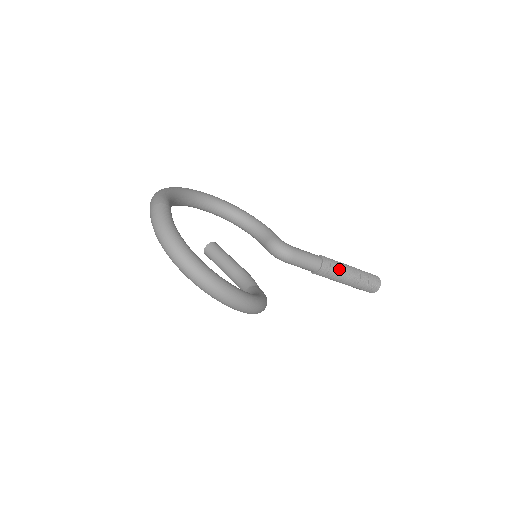
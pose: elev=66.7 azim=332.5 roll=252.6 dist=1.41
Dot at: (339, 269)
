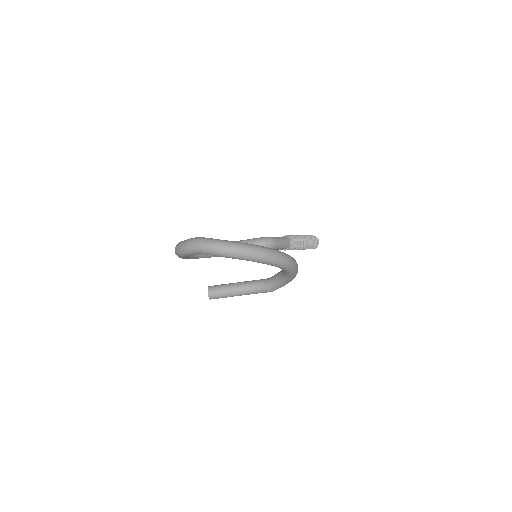
Dot at: (297, 238)
